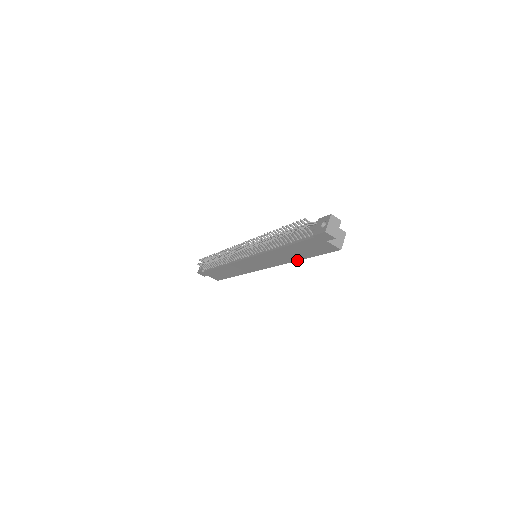
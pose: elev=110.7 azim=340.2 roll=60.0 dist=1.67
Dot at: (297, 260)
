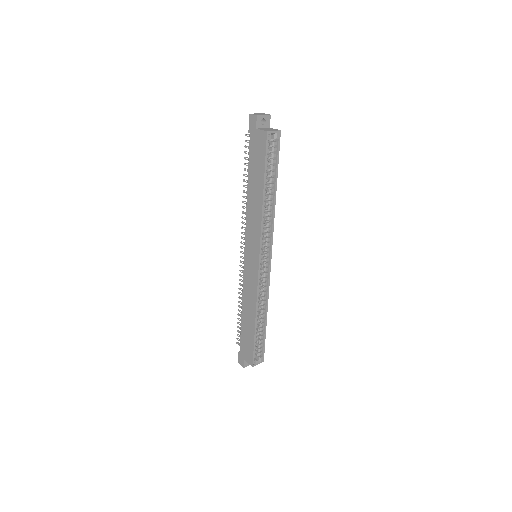
Dot at: (262, 201)
